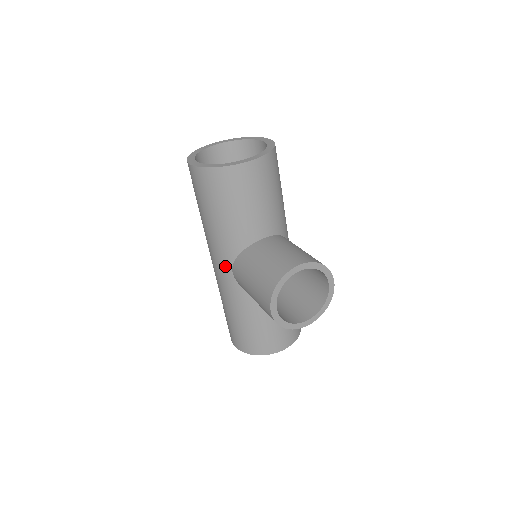
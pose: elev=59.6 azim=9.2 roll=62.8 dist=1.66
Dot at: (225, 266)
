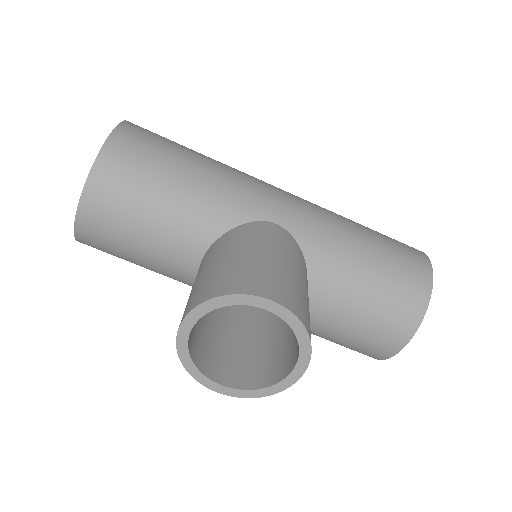
Dot at: occluded
